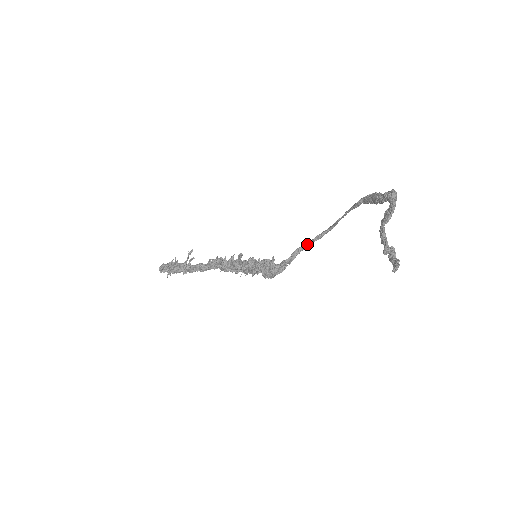
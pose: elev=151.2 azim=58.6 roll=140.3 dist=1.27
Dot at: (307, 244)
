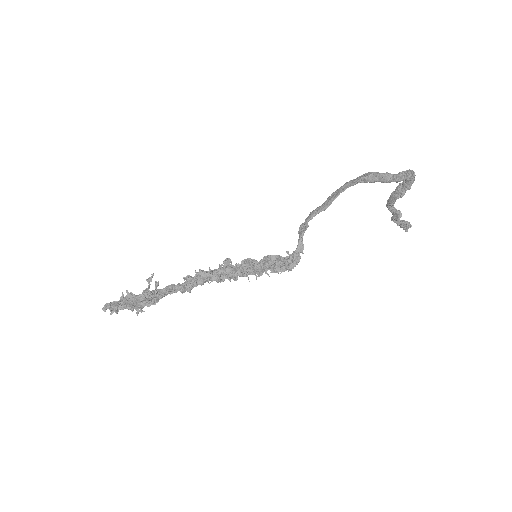
Dot at: (306, 229)
